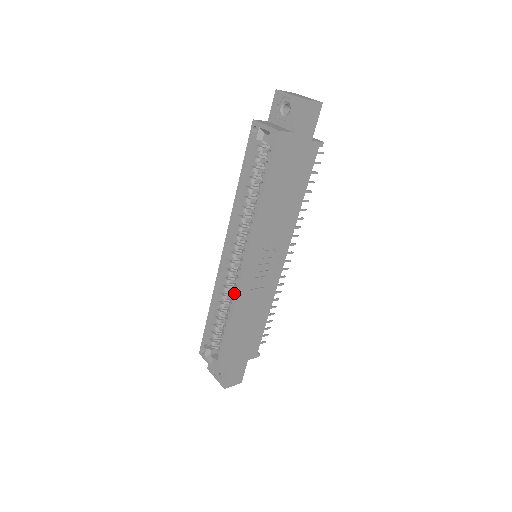
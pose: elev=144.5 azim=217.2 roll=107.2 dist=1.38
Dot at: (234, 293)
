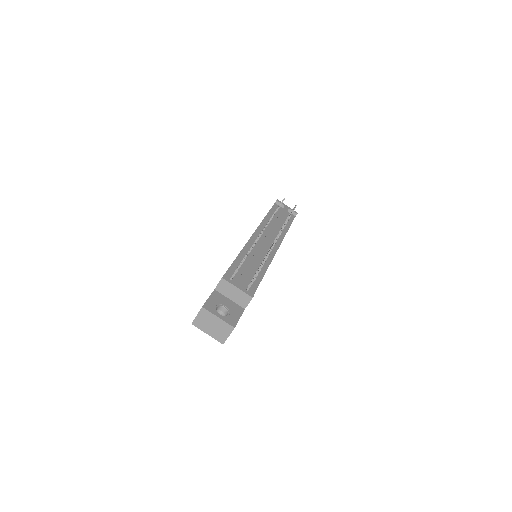
Dot at: occluded
